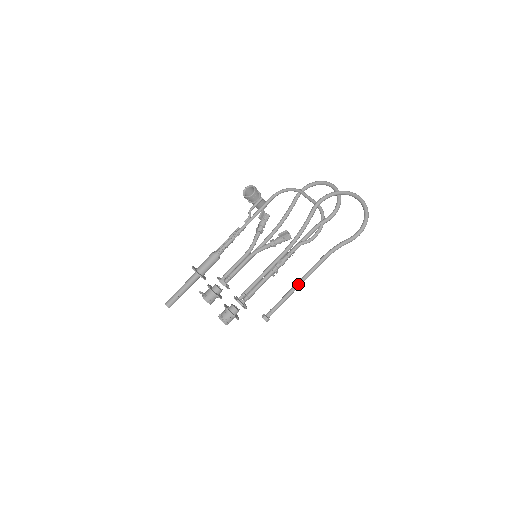
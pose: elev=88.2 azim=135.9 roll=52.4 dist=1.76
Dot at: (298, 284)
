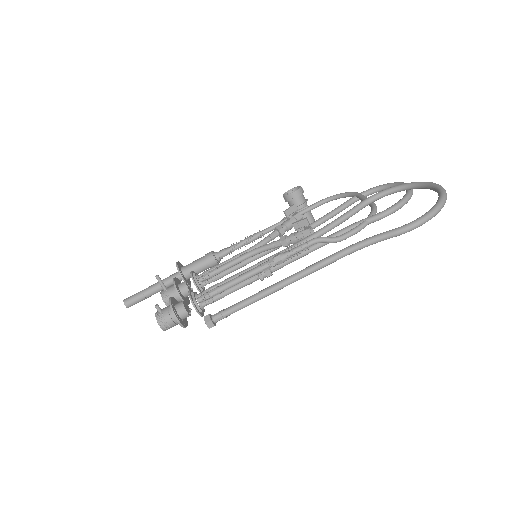
Dot at: (282, 281)
